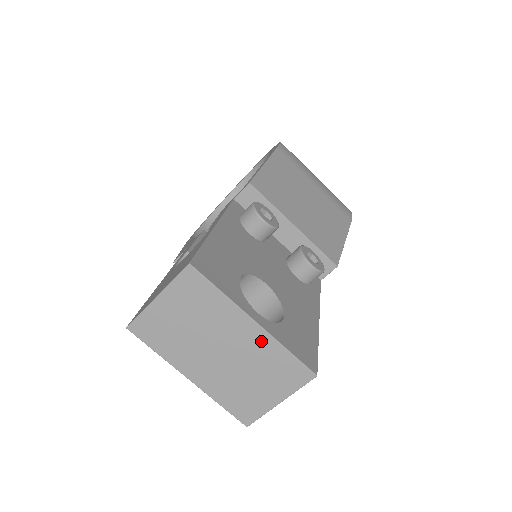
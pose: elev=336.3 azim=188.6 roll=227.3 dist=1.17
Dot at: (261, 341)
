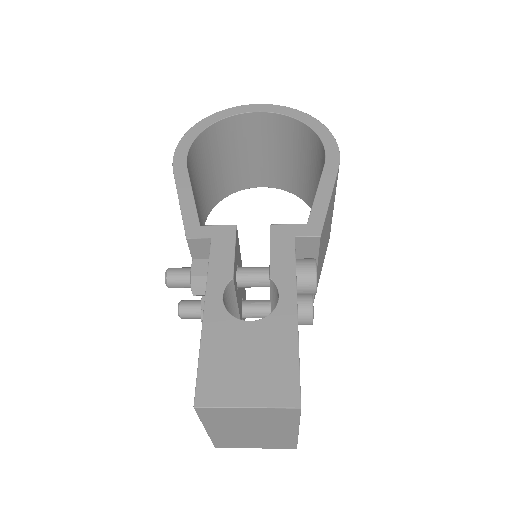
Dot at: (288, 436)
